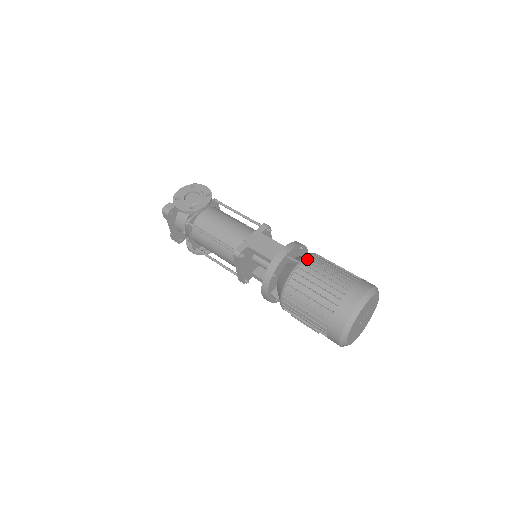
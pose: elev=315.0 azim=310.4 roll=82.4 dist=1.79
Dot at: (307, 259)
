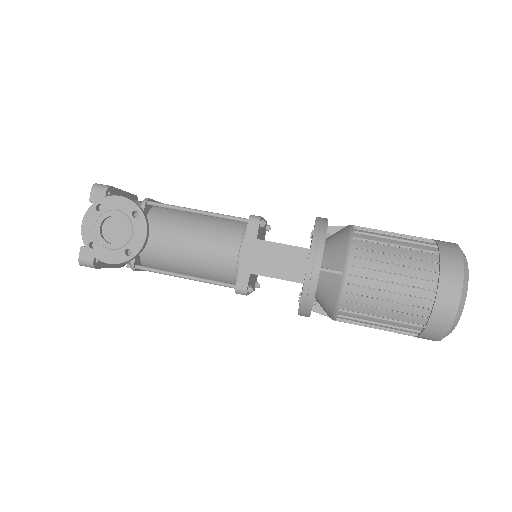
Dot at: (352, 262)
